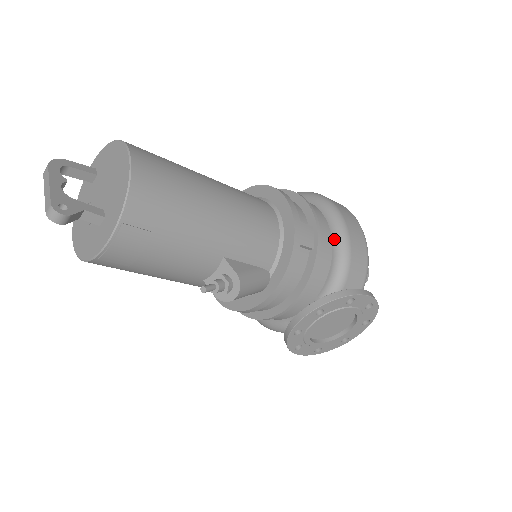
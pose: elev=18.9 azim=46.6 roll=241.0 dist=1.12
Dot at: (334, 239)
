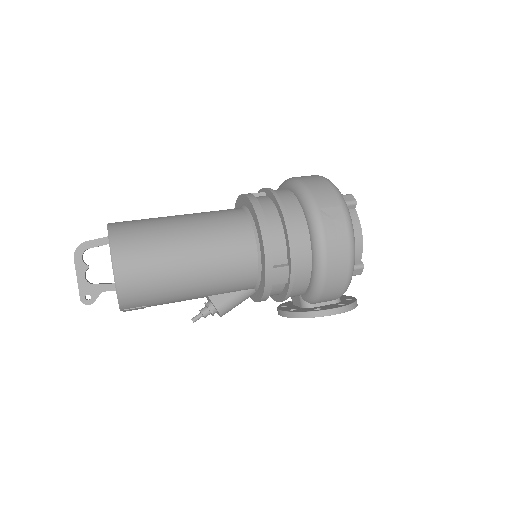
Dot at: (312, 270)
